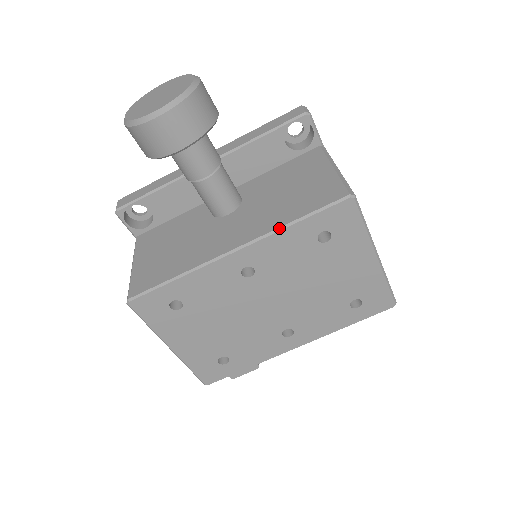
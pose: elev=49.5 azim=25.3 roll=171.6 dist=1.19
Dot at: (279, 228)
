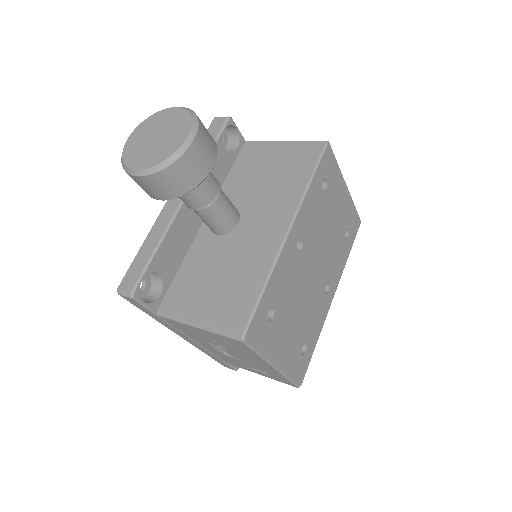
Dot at: (304, 193)
